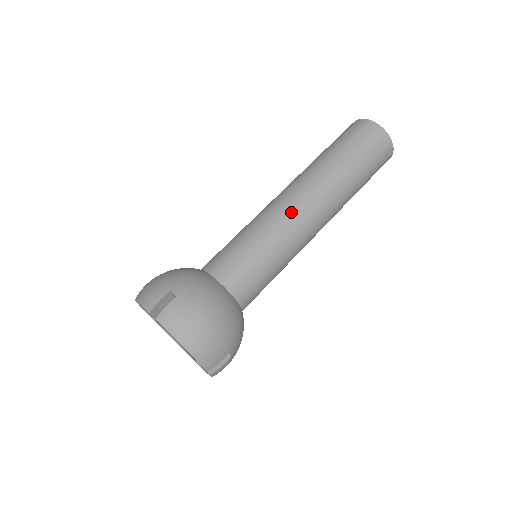
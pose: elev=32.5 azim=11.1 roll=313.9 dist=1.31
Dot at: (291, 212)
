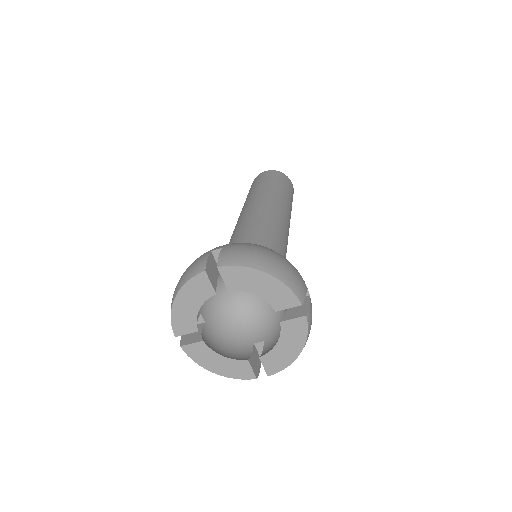
Dot at: (260, 209)
